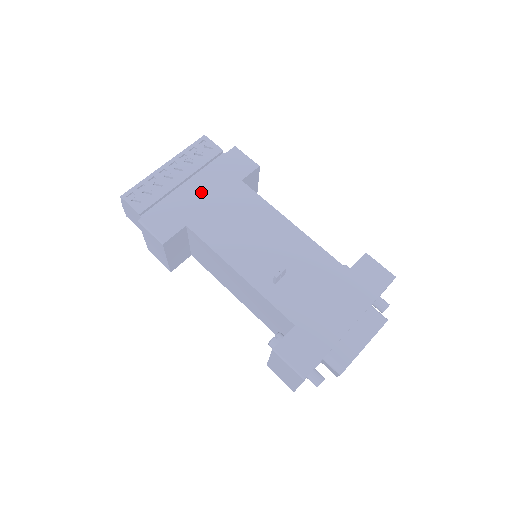
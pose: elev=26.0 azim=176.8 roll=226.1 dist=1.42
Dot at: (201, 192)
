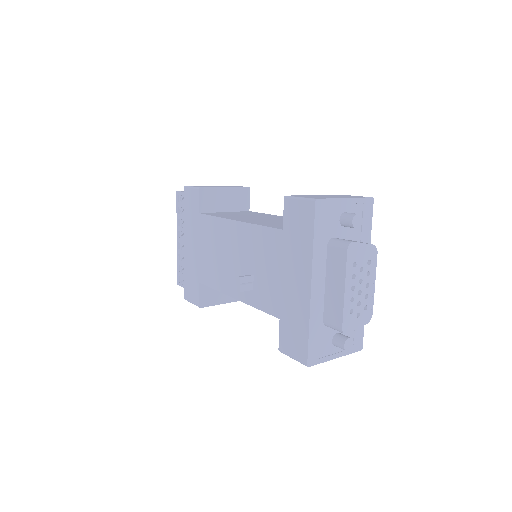
Dot at: (191, 247)
